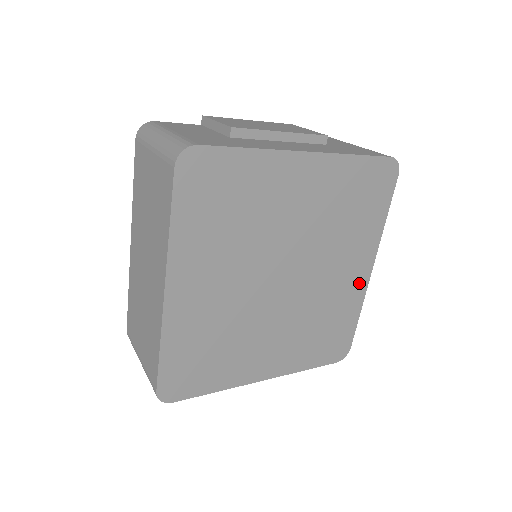
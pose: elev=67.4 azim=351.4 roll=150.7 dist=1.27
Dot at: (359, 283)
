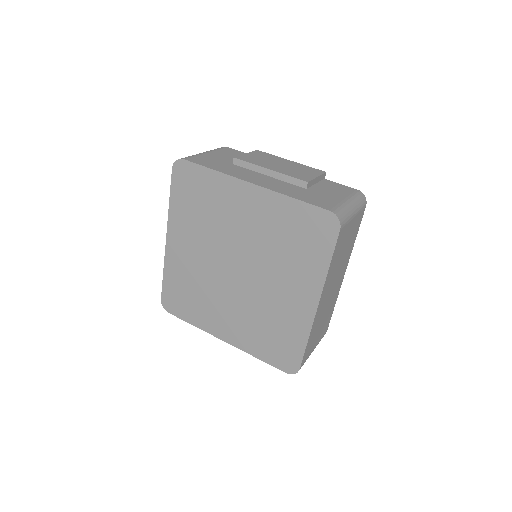
Dot at: (305, 312)
